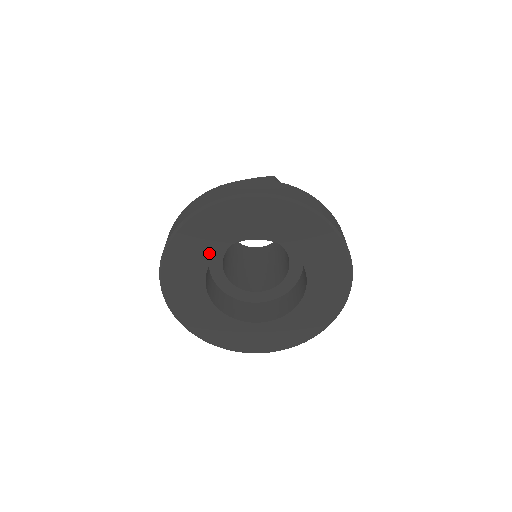
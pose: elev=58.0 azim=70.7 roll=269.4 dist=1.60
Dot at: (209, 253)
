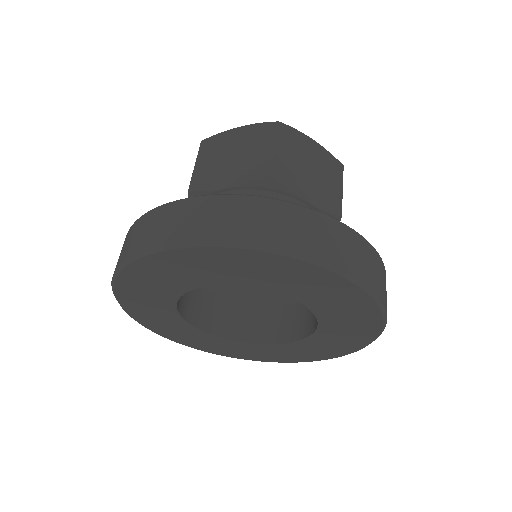
Dot at: (170, 295)
